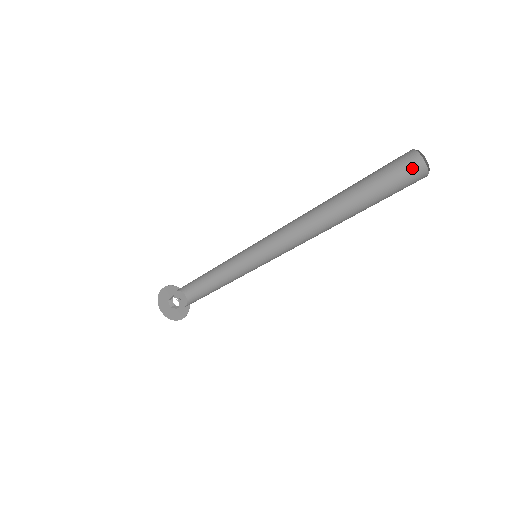
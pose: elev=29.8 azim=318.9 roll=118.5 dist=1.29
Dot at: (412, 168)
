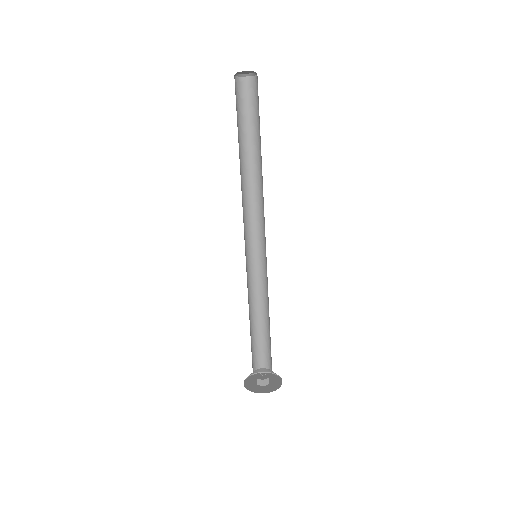
Dot at: occluded
